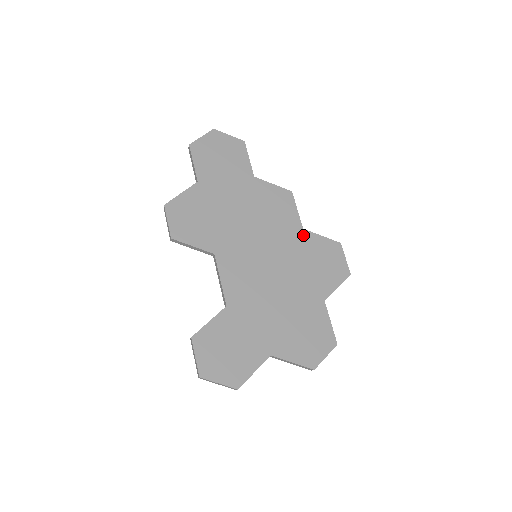
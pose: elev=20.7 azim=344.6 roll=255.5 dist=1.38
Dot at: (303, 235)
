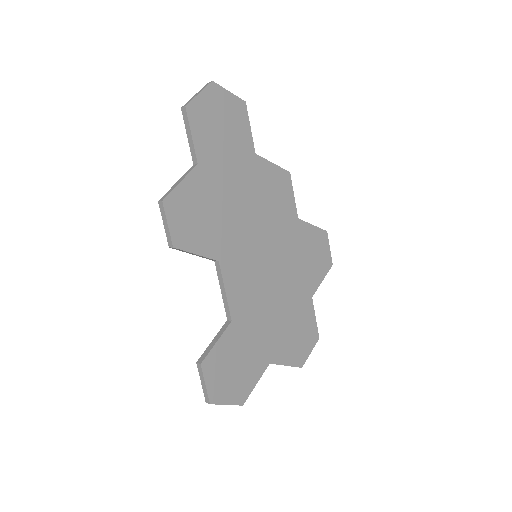
Dot at: (298, 226)
